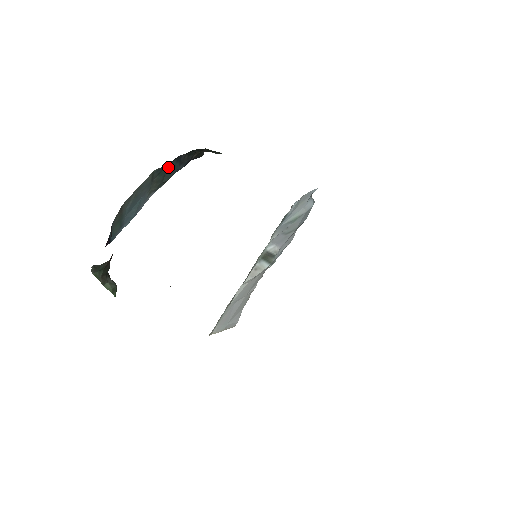
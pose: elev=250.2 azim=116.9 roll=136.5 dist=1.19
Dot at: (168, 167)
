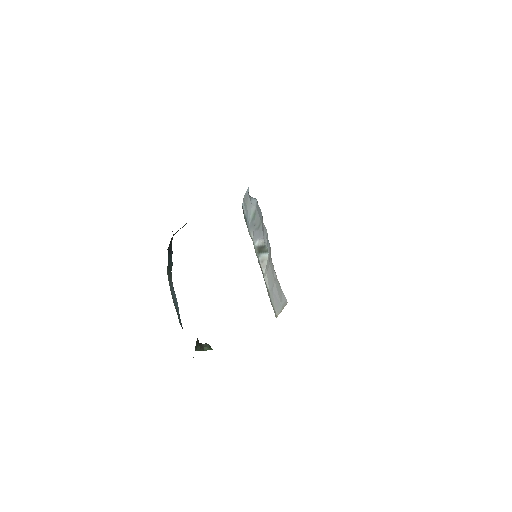
Dot at: (168, 262)
